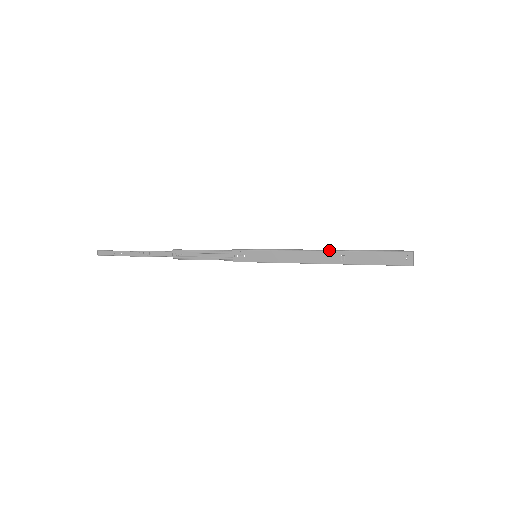
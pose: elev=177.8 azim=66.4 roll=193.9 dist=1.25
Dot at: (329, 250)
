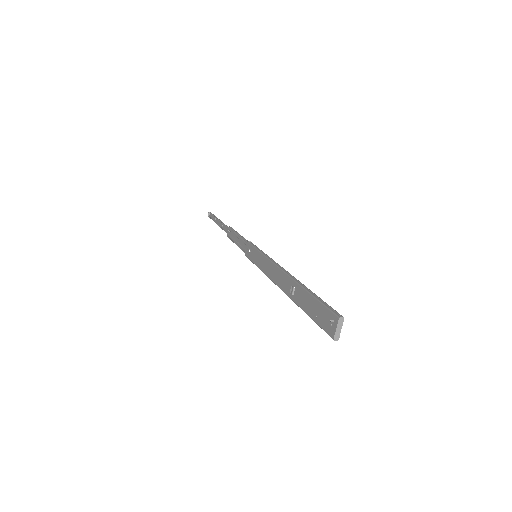
Dot at: (289, 274)
